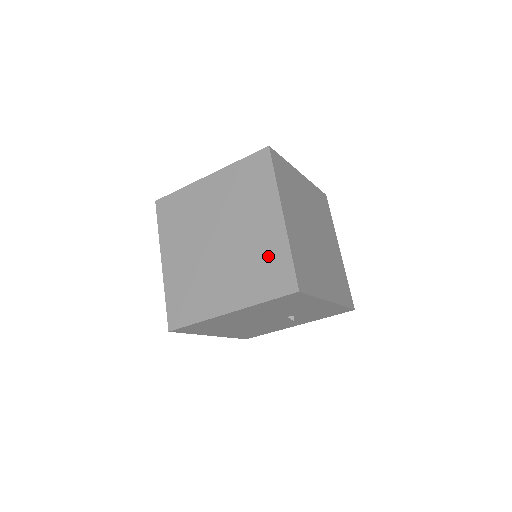
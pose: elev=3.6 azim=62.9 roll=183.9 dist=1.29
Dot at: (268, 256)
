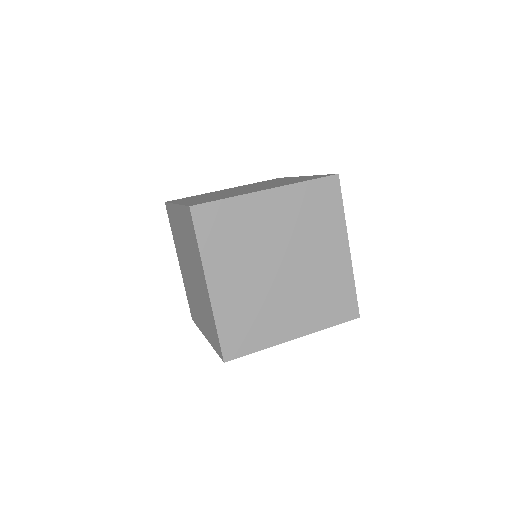
Dot at: (335, 286)
